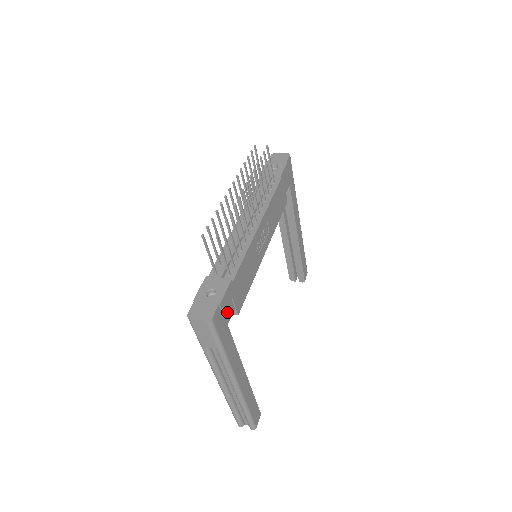
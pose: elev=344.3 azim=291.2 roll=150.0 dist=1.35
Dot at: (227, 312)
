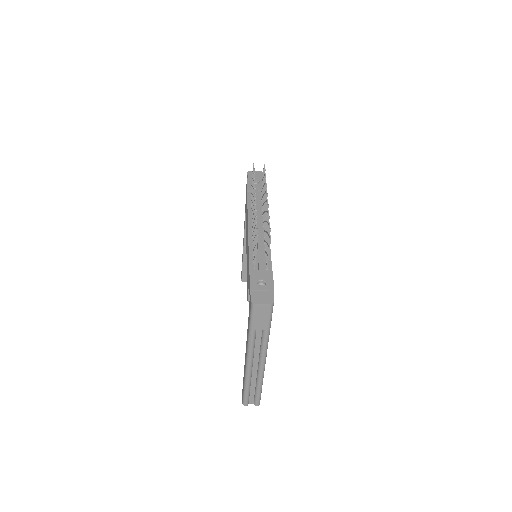
Dot at: occluded
